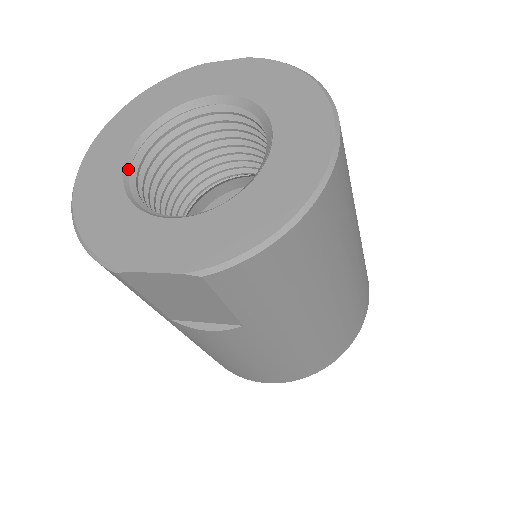
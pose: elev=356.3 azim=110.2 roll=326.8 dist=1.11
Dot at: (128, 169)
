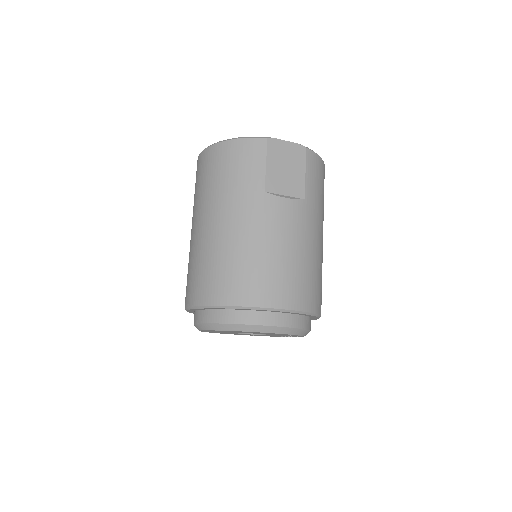
Dot at: occluded
